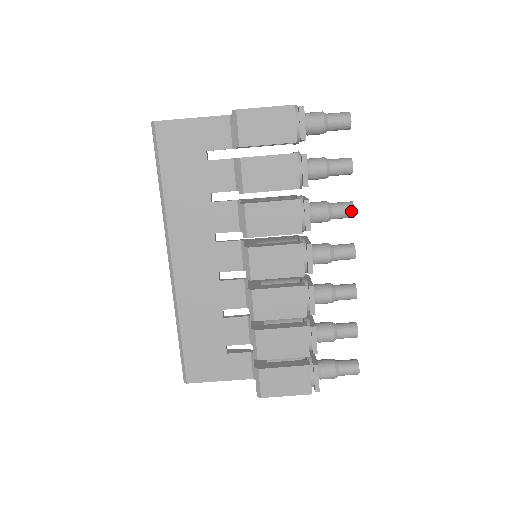
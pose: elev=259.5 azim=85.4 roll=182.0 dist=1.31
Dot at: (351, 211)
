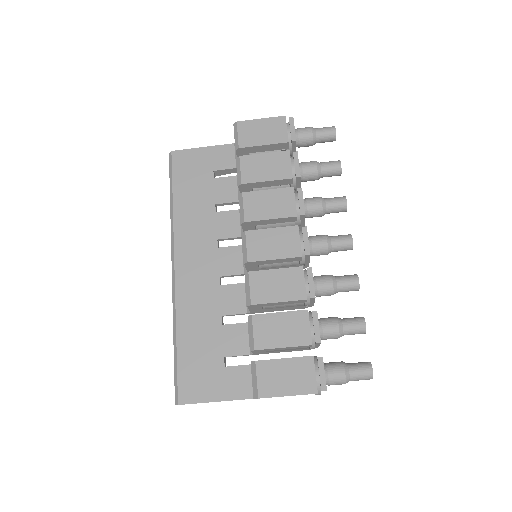
Dot at: (344, 201)
